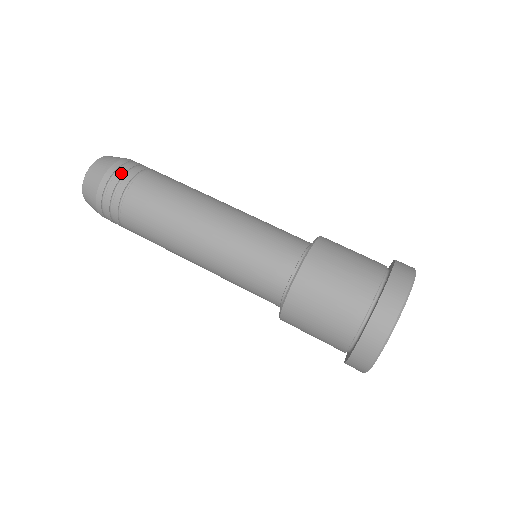
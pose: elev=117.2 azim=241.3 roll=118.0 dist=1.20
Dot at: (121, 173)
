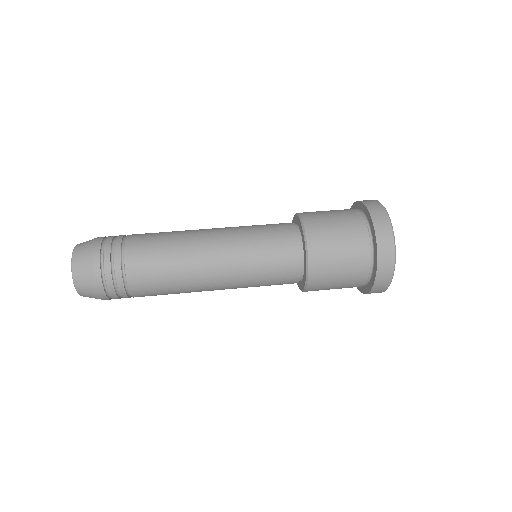
Dot at: (107, 254)
